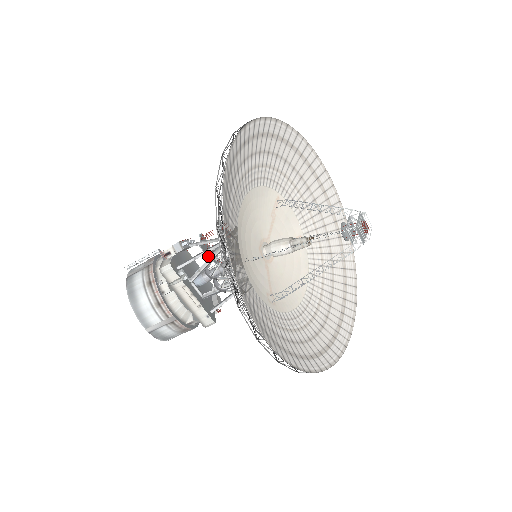
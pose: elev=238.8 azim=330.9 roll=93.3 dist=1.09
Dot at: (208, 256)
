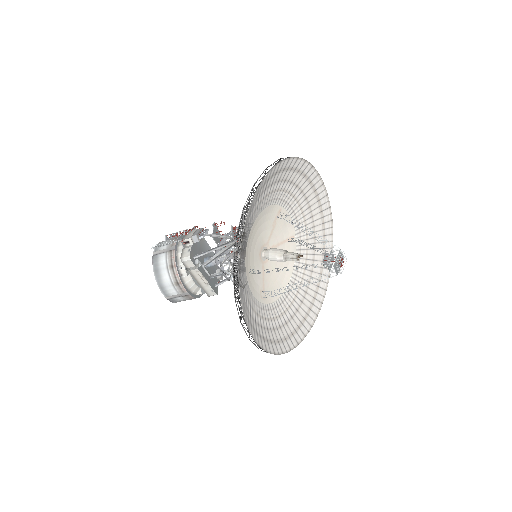
Dot at: (218, 244)
